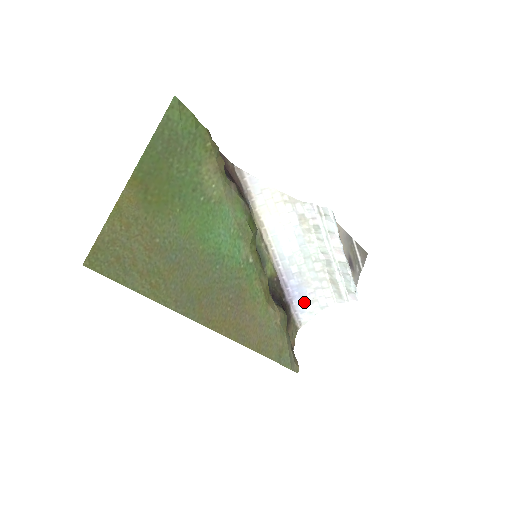
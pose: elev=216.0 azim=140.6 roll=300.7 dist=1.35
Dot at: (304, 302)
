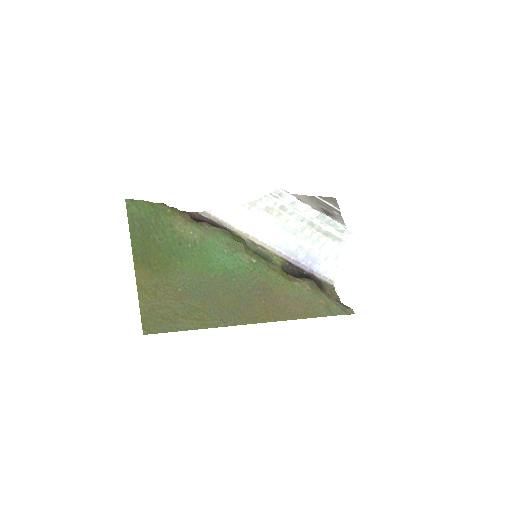
Dot at: (320, 264)
